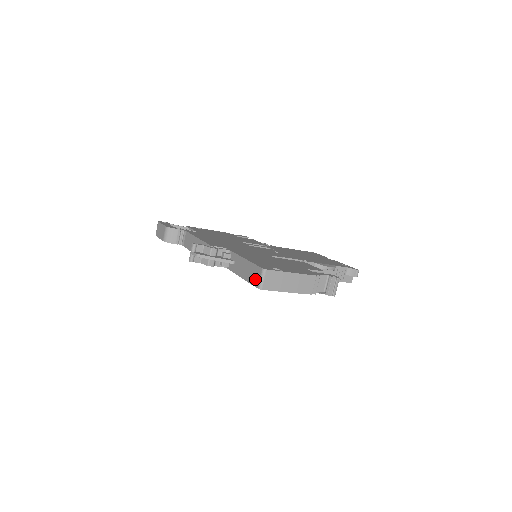
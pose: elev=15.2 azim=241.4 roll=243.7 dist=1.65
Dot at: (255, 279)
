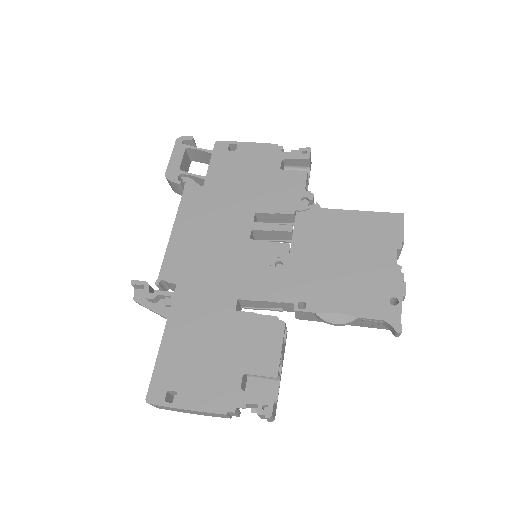
Dot at: occluded
